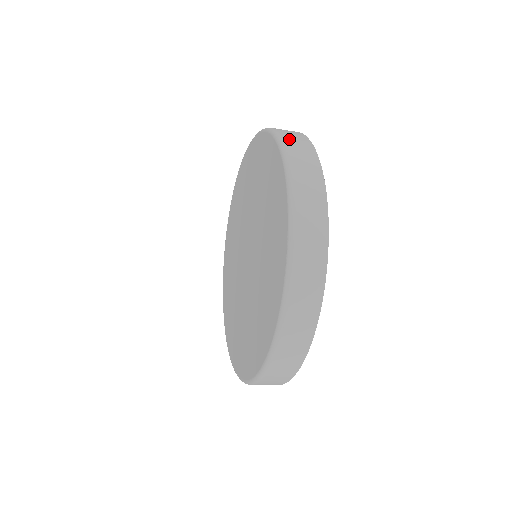
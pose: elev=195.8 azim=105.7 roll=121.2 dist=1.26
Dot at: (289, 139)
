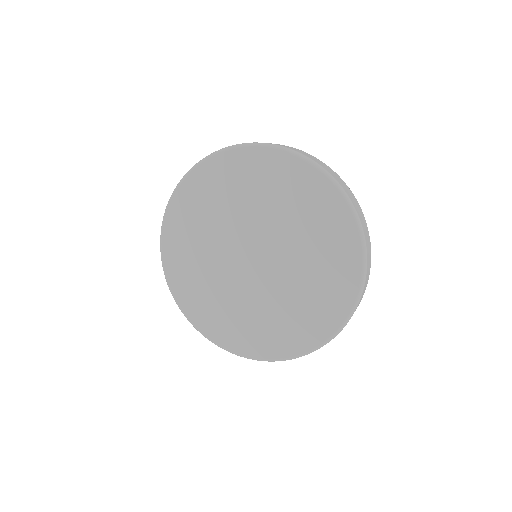
Dot at: (356, 206)
